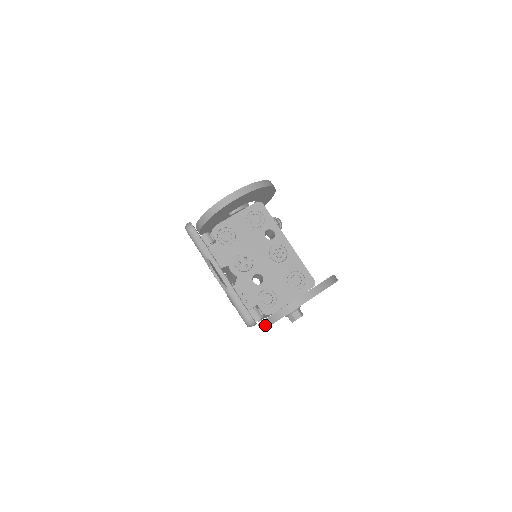
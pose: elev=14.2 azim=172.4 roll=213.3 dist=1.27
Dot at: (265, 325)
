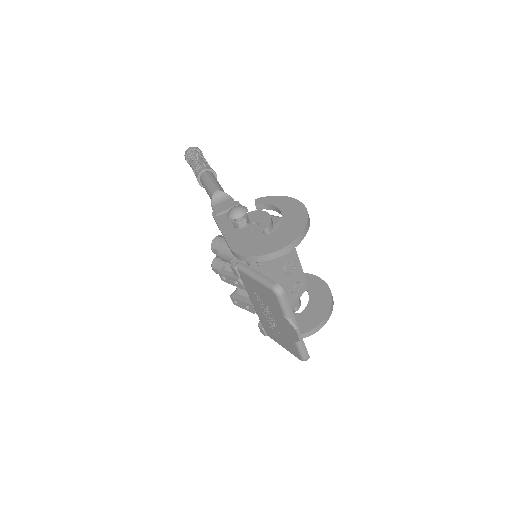
Dot at: occluded
